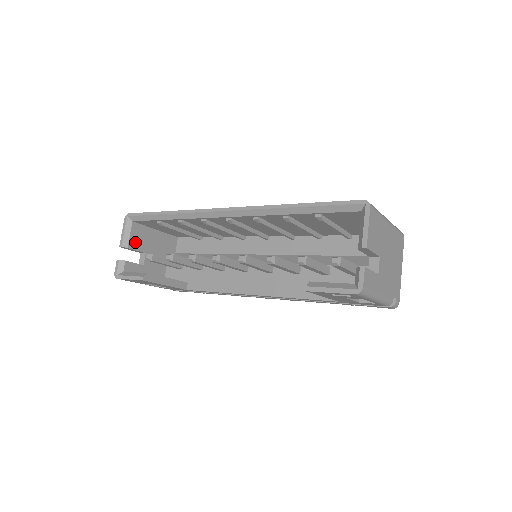
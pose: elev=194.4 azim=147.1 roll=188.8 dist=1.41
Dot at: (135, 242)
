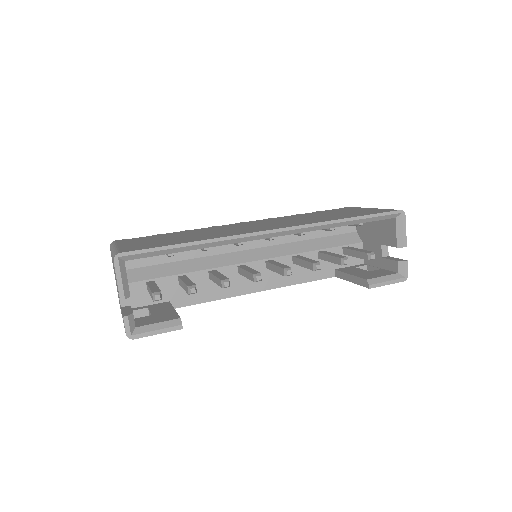
Dot at: occluded
